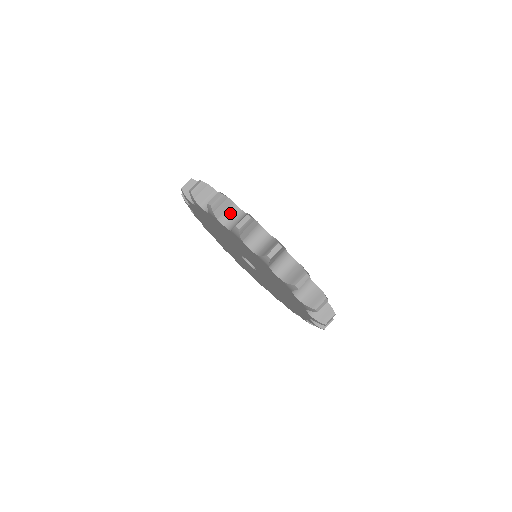
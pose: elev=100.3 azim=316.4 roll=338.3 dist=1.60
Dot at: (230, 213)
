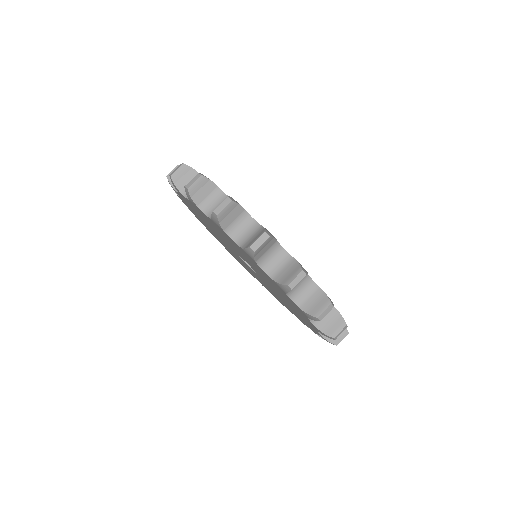
Dot at: (212, 199)
